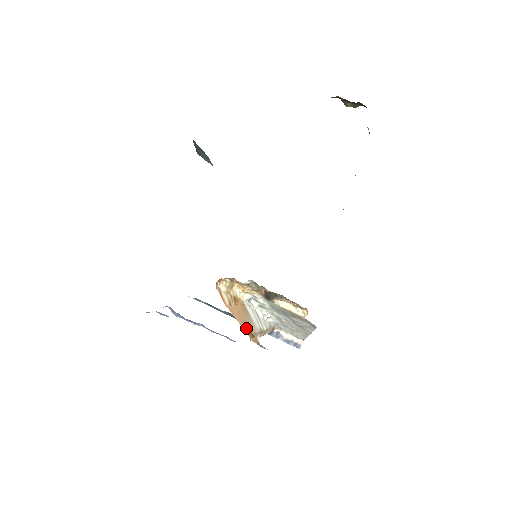
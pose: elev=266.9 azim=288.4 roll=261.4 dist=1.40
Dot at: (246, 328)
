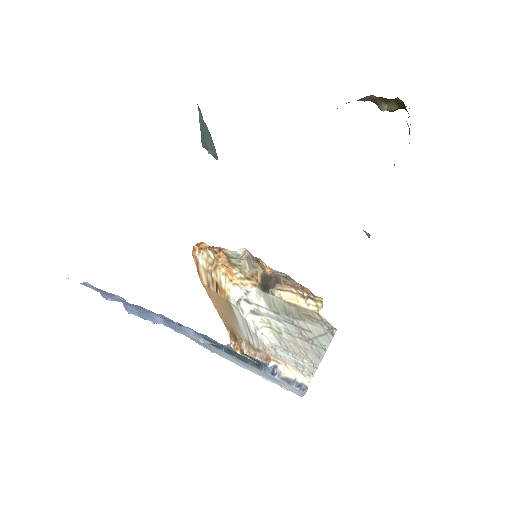
Dot at: (227, 323)
